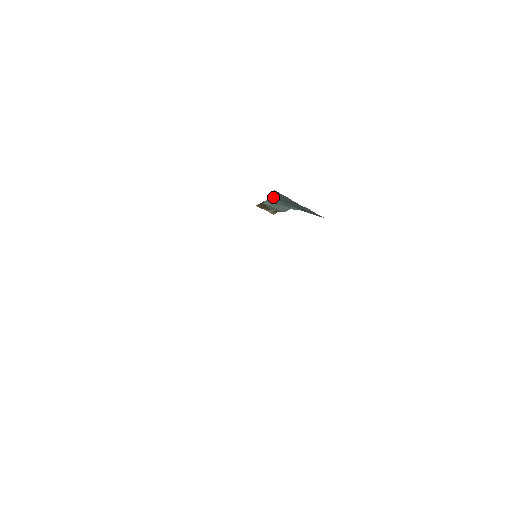
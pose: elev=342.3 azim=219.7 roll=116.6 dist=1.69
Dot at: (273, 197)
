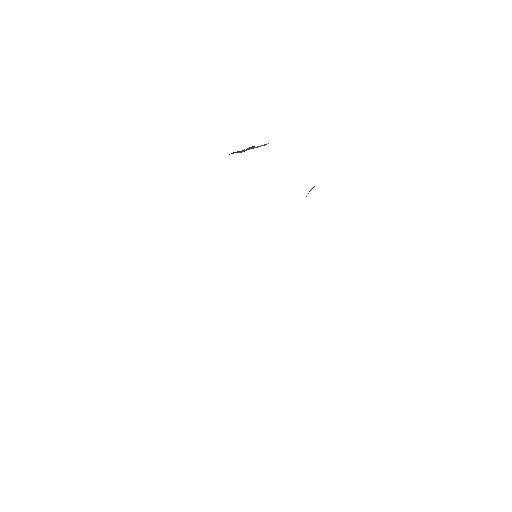
Dot at: occluded
